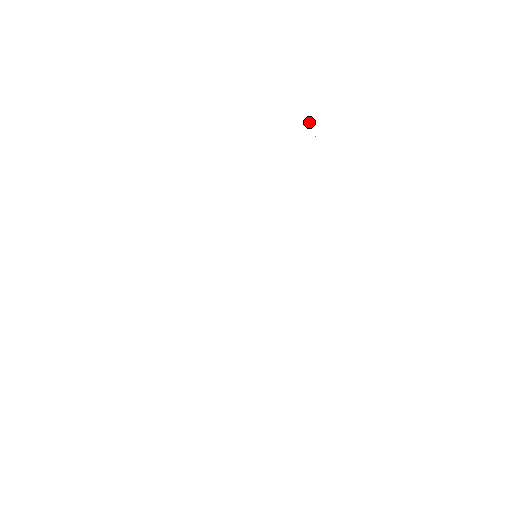
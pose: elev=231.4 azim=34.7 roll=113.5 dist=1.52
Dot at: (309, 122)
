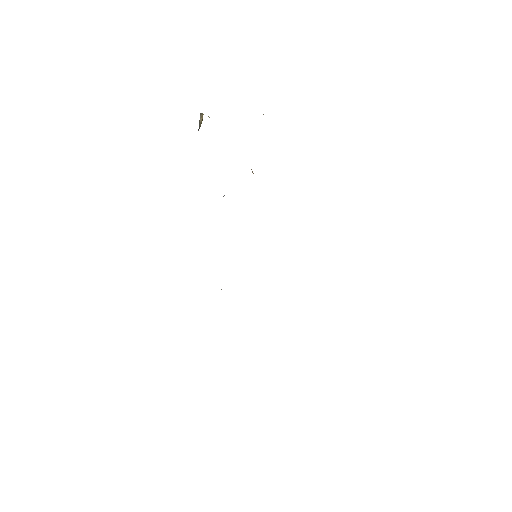
Dot at: (200, 120)
